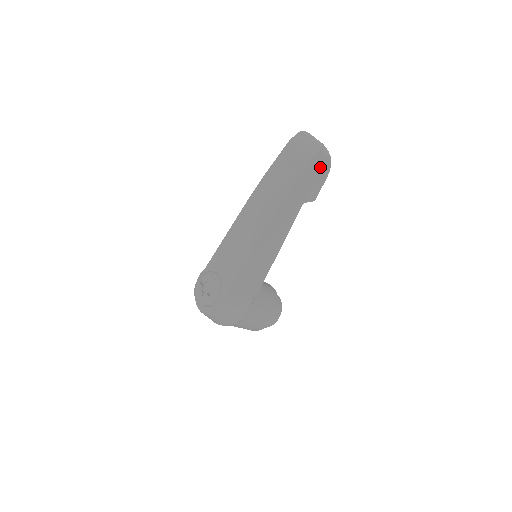
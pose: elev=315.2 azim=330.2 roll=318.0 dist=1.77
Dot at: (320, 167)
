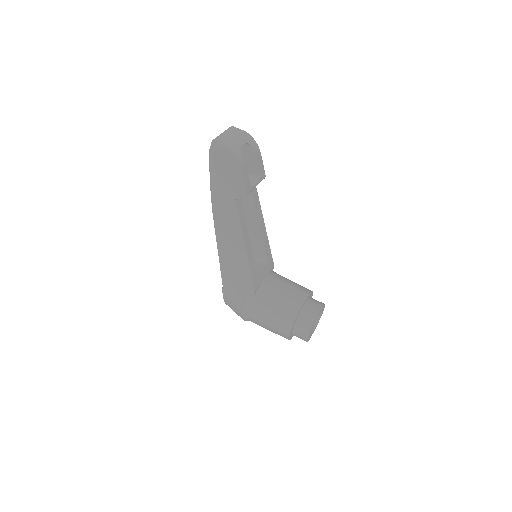
Dot at: (226, 161)
